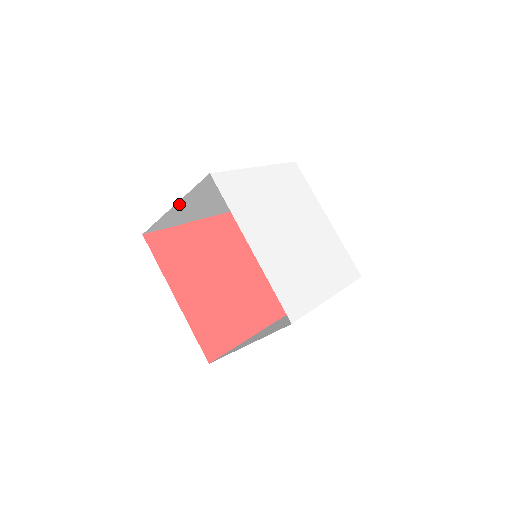
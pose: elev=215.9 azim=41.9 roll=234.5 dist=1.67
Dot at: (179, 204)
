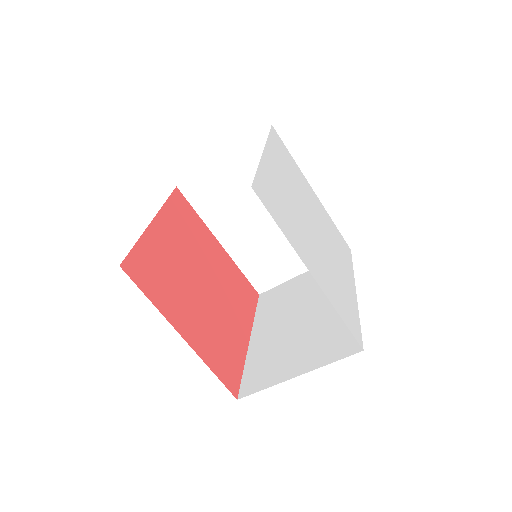
Dot at: occluded
